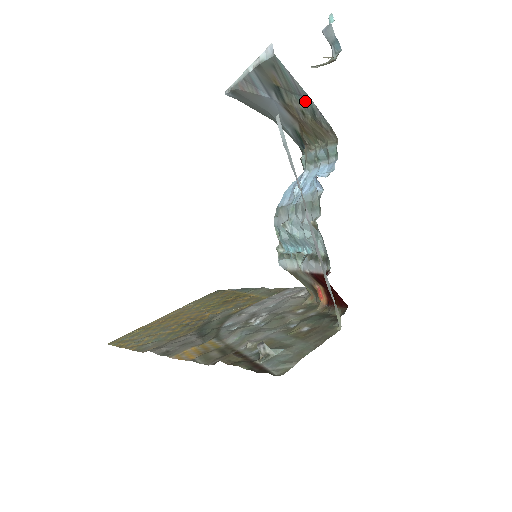
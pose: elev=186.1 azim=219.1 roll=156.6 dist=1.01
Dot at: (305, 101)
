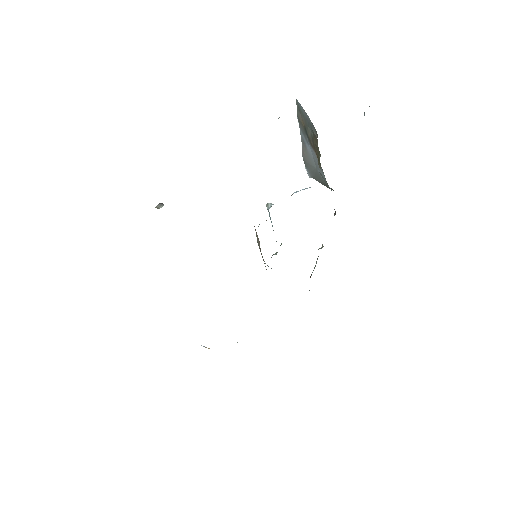
Dot at: (310, 124)
